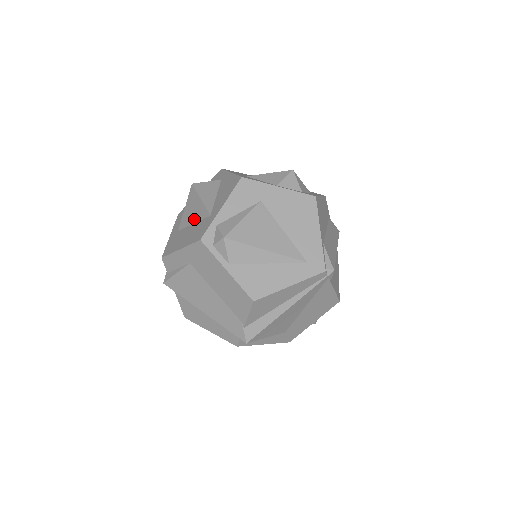
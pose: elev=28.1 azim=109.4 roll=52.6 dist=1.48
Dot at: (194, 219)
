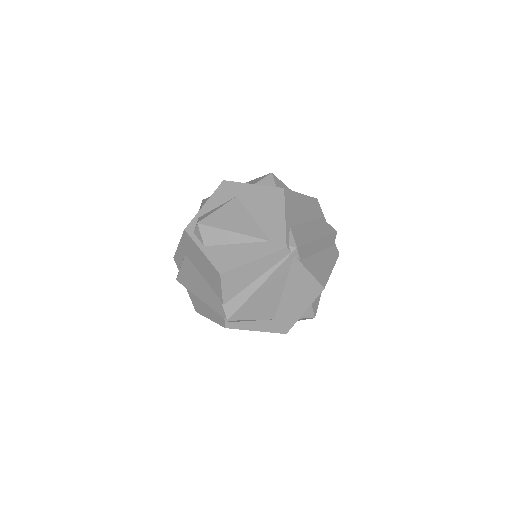
Dot at: occluded
